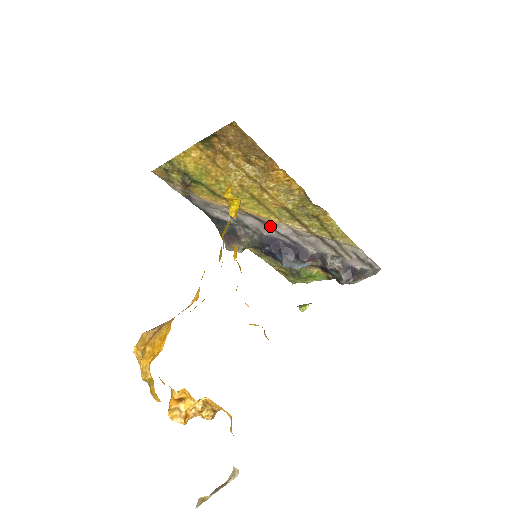
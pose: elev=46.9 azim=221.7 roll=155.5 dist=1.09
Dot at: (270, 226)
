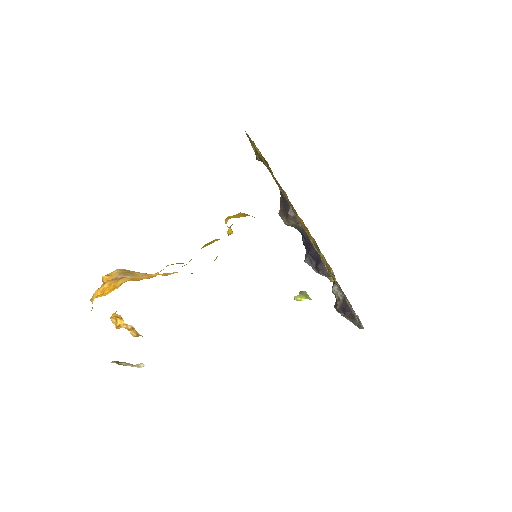
Dot at: occluded
